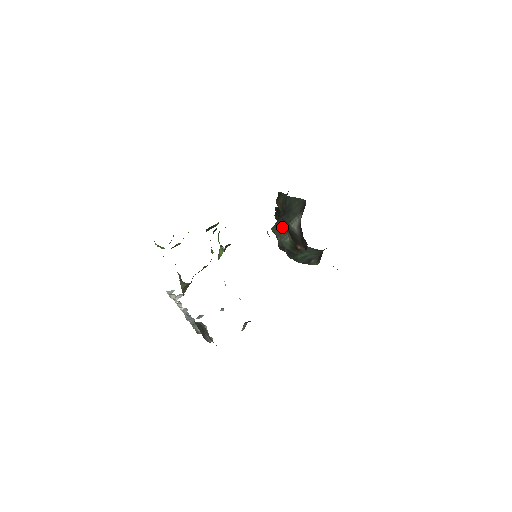
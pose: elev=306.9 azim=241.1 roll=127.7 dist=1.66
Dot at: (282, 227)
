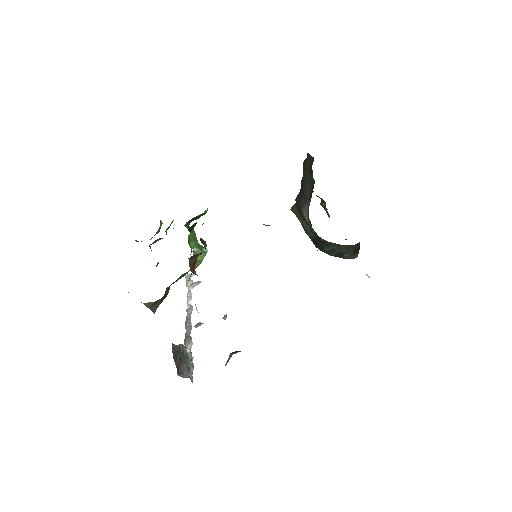
Dot at: occluded
